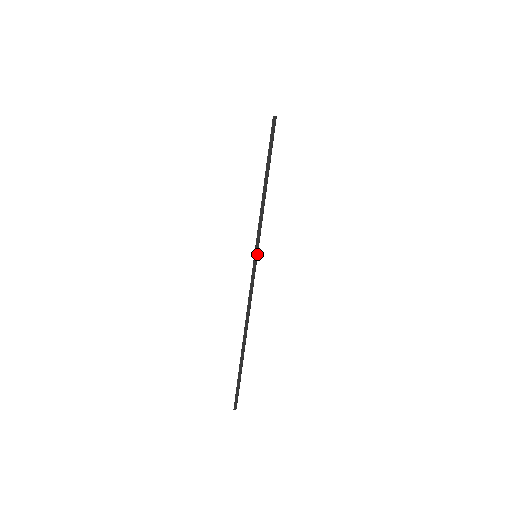
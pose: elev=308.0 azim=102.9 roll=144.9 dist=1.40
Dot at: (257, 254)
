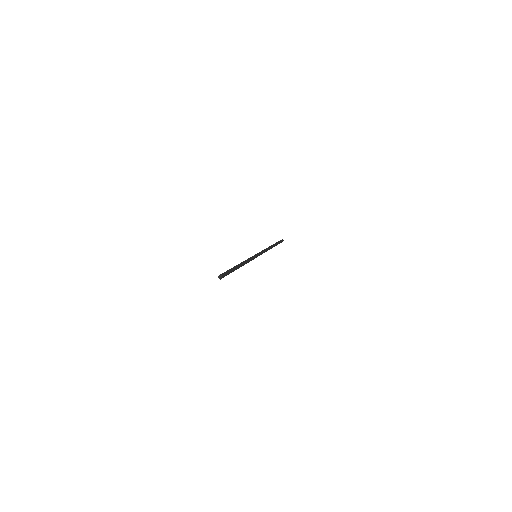
Dot at: occluded
